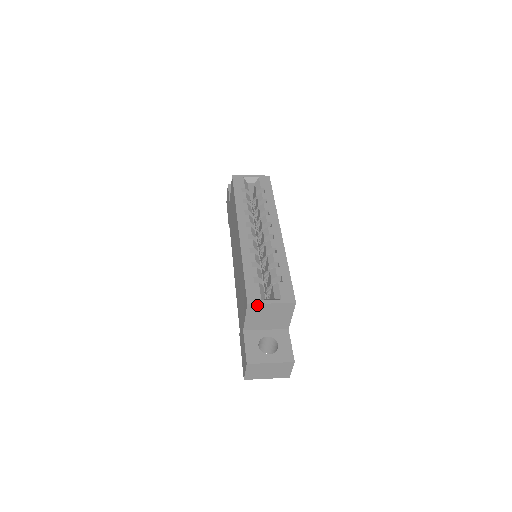
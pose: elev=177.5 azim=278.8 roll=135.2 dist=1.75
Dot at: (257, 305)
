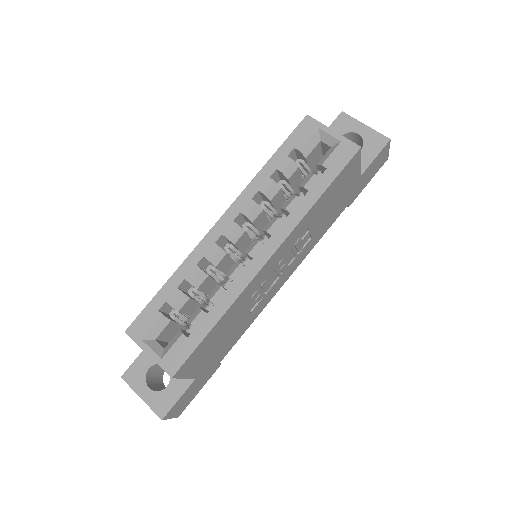
Dot at: (136, 341)
